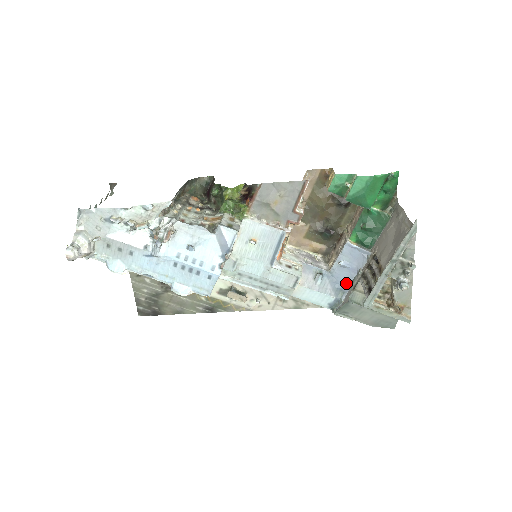
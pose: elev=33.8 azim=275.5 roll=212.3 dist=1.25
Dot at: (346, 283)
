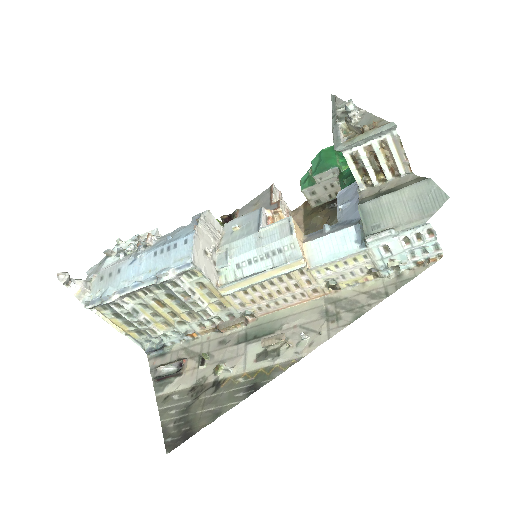
Dot at: (357, 212)
